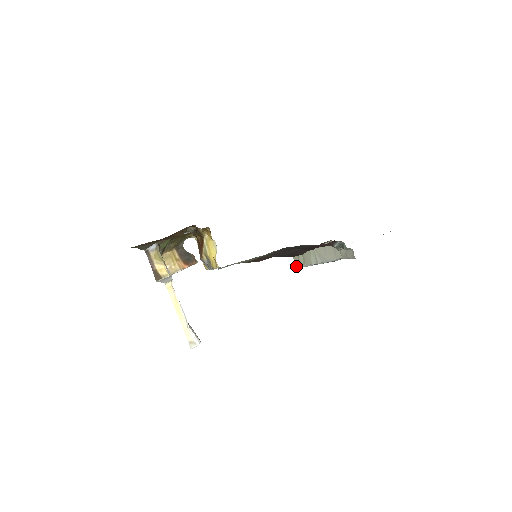
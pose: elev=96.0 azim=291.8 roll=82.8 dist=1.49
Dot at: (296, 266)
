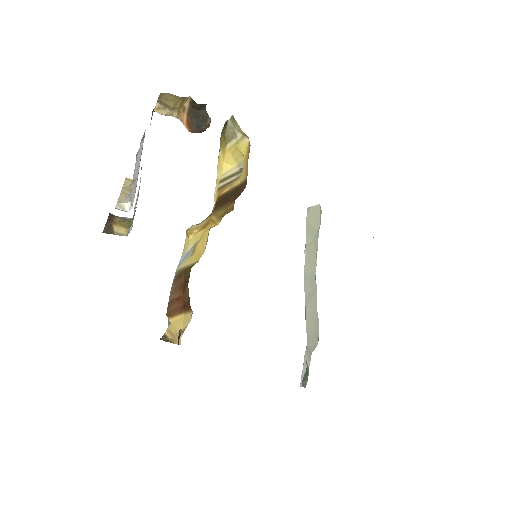
Dot at: (308, 212)
